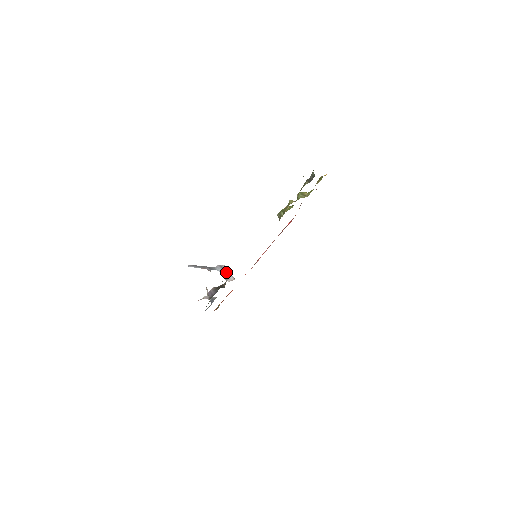
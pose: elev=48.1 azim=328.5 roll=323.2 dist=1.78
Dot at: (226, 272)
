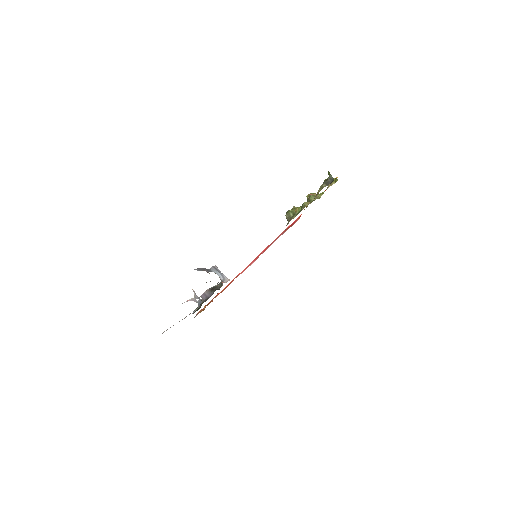
Dot at: (220, 273)
